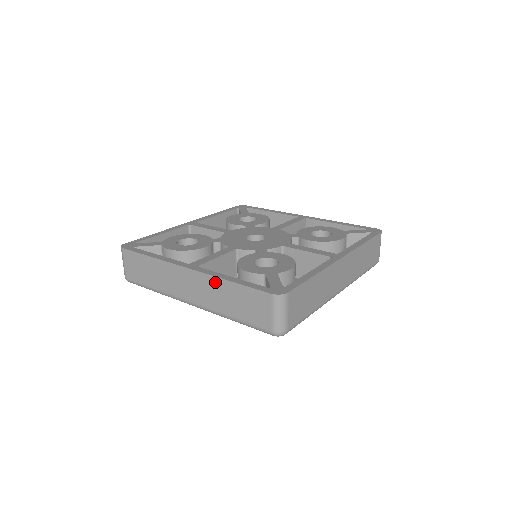
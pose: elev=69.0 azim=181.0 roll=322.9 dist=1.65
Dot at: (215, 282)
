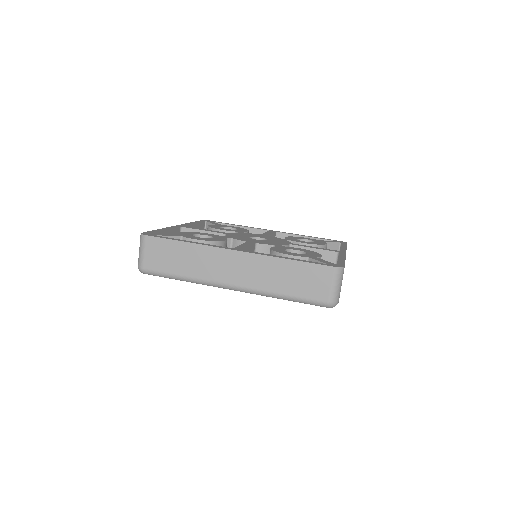
Dot at: (270, 262)
